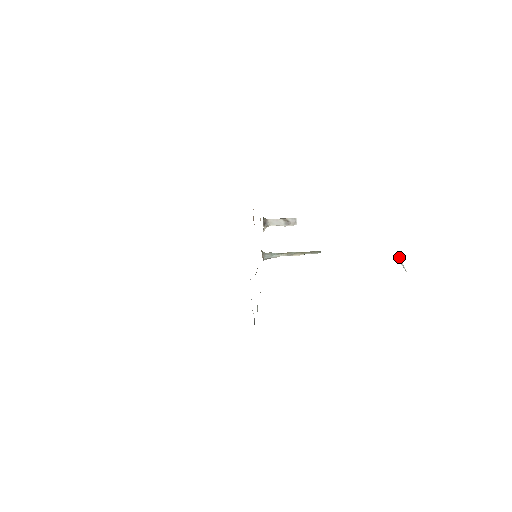
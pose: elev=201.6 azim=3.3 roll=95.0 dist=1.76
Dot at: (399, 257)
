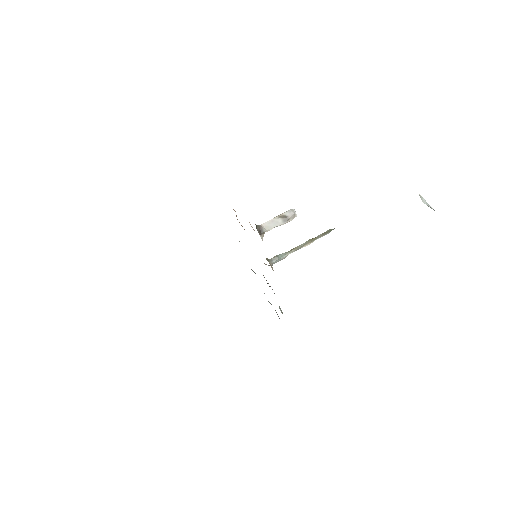
Dot at: (420, 197)
